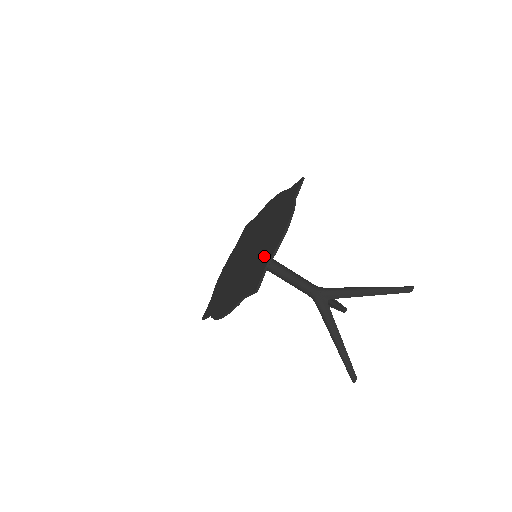
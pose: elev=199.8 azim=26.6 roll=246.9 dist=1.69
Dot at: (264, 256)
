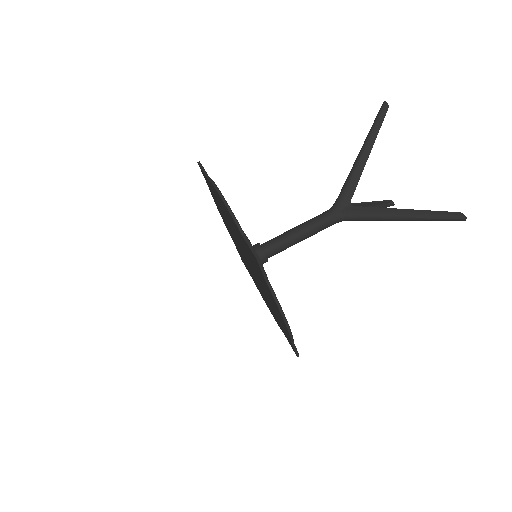
Dot at: occluded
